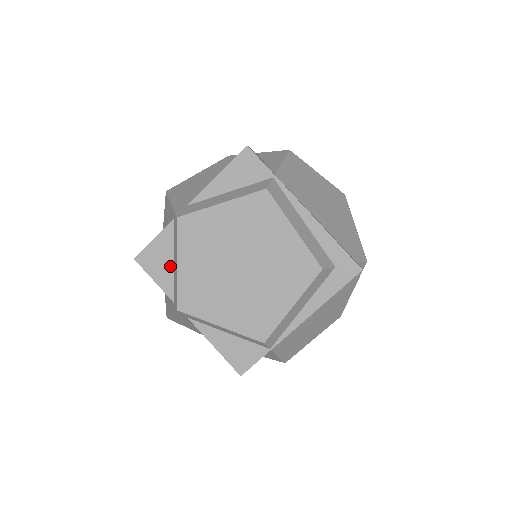
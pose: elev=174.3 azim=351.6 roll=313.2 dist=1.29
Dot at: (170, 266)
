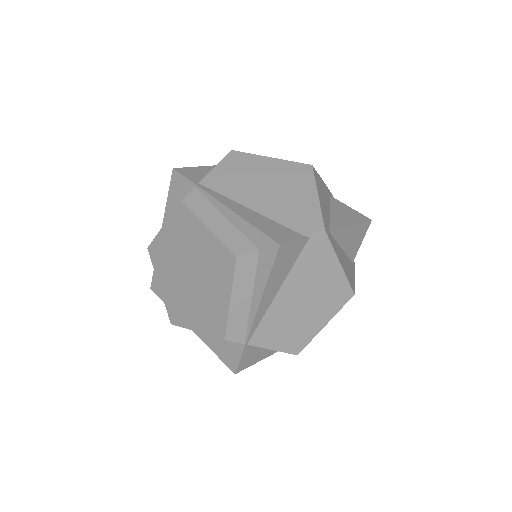
Dot at: occluded
